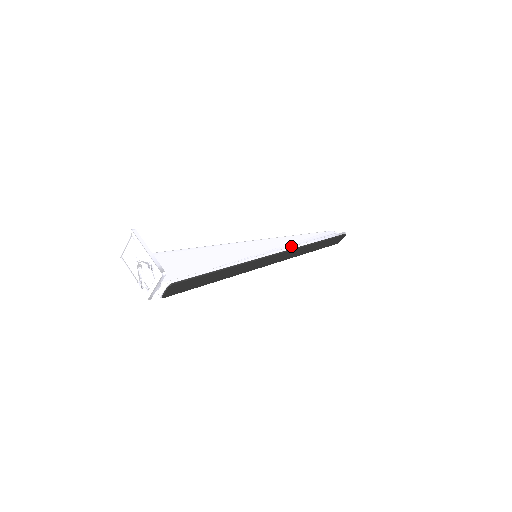
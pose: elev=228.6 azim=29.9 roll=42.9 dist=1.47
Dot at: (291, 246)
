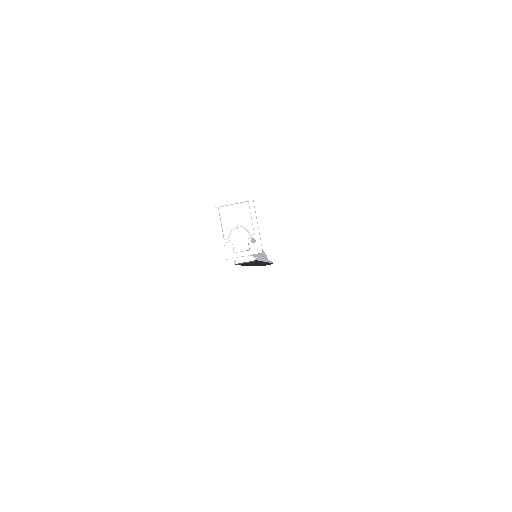
Dot at: (262, 258)
